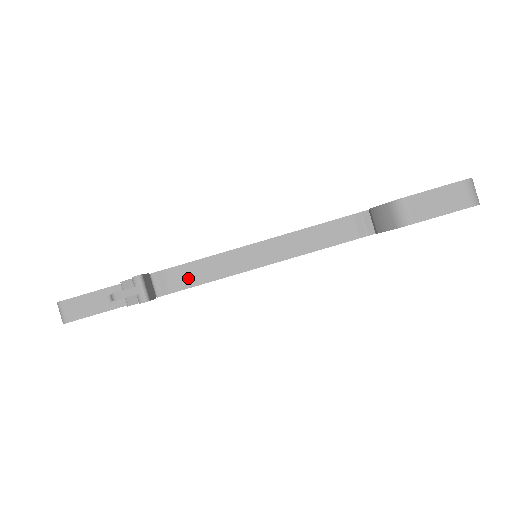
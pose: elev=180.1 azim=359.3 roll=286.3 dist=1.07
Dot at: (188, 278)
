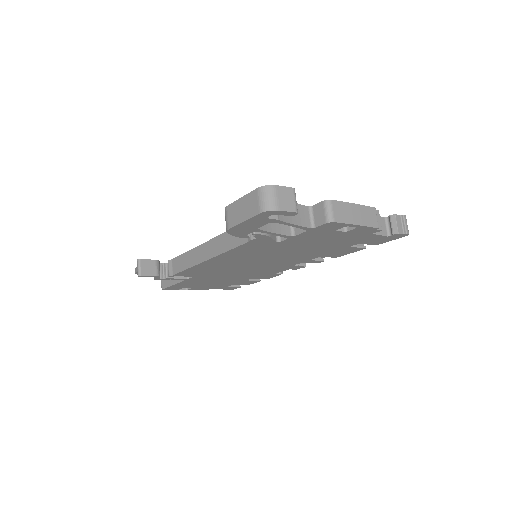
Dot at: (179, 266)
